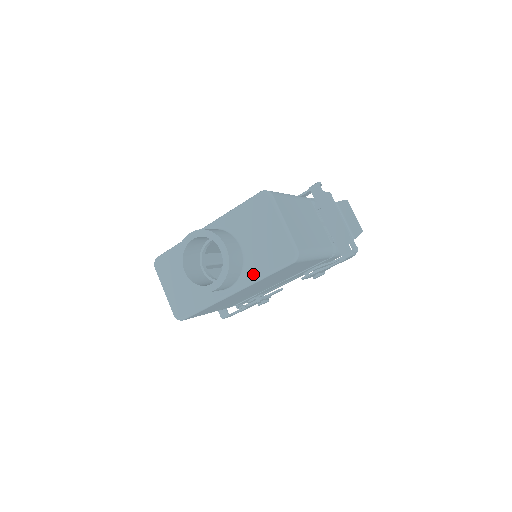
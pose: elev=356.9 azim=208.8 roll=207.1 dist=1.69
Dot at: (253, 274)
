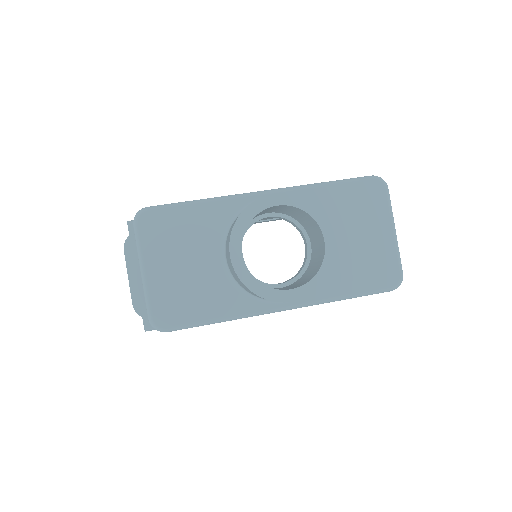
Dot at: (329, 289)
